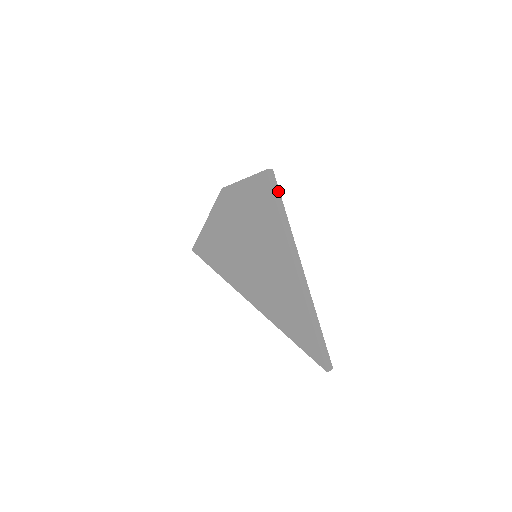
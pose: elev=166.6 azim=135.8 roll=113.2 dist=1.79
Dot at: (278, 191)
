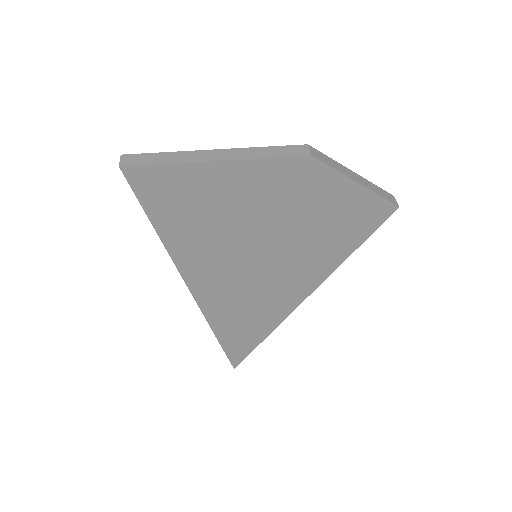
Dot at: occluded
